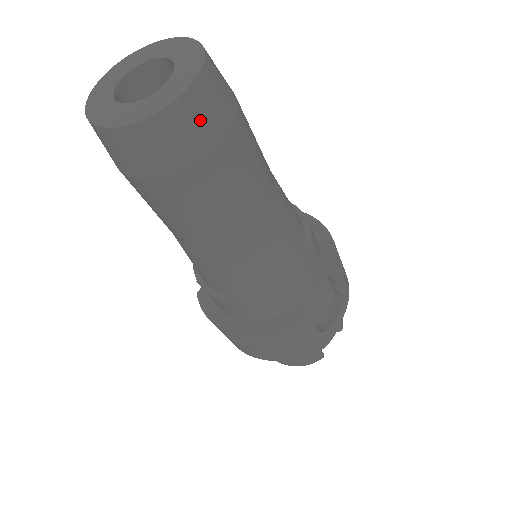
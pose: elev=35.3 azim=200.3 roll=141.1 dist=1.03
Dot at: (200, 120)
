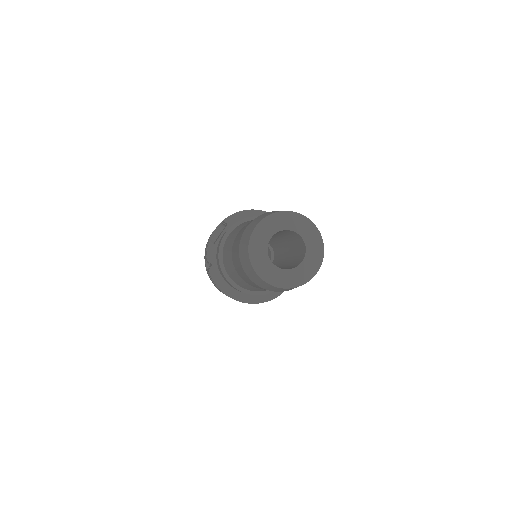
Dot at: occluded
